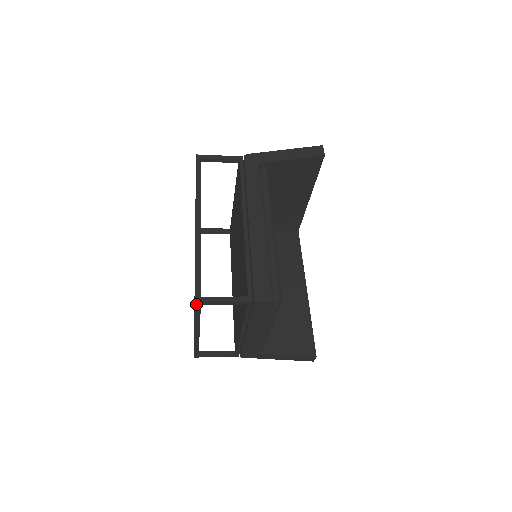
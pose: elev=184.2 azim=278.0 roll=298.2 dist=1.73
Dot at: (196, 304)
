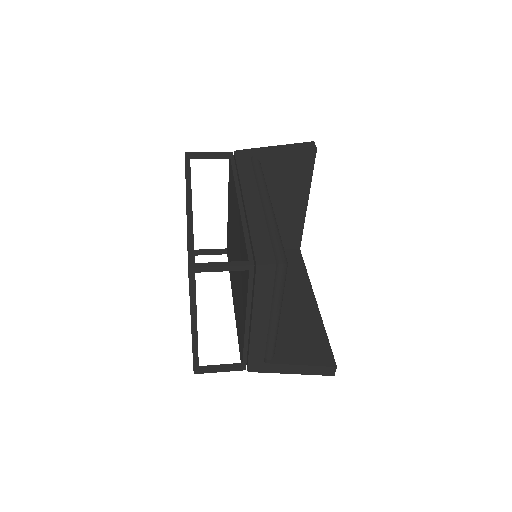
Dot at: (190, 272)
